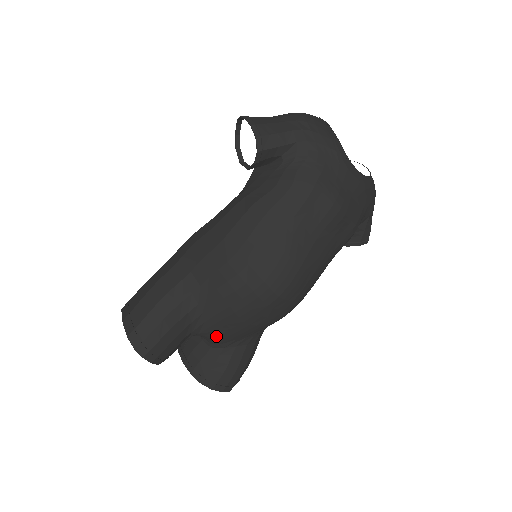
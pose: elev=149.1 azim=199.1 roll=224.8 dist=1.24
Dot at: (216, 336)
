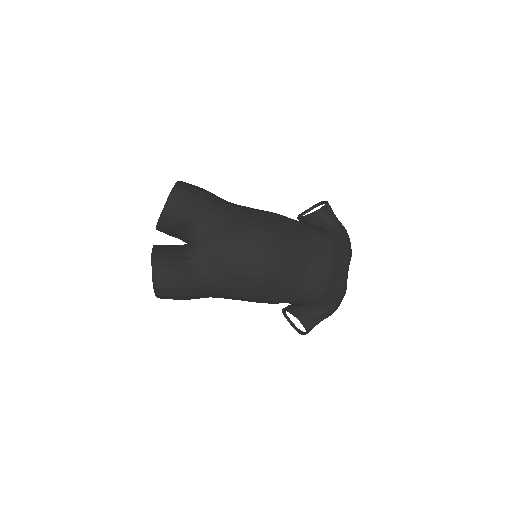
Dot at: (204, 244)
